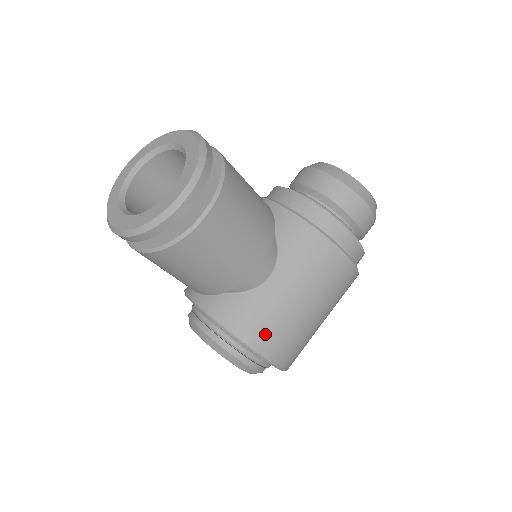
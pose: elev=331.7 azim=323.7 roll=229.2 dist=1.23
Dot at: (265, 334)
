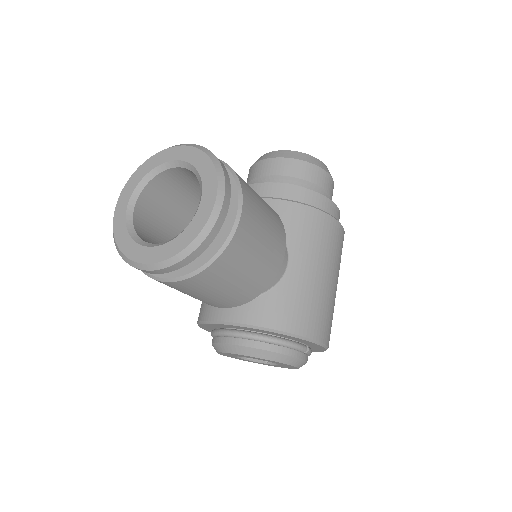
Dot at: (308, 318)
